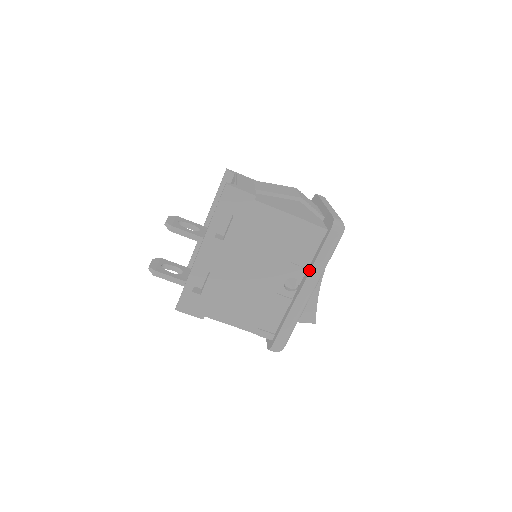
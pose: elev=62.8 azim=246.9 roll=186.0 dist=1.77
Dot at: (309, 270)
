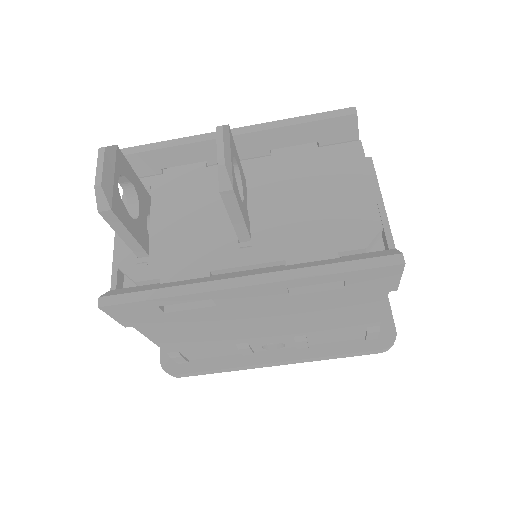
Dot at: (312, 355)
